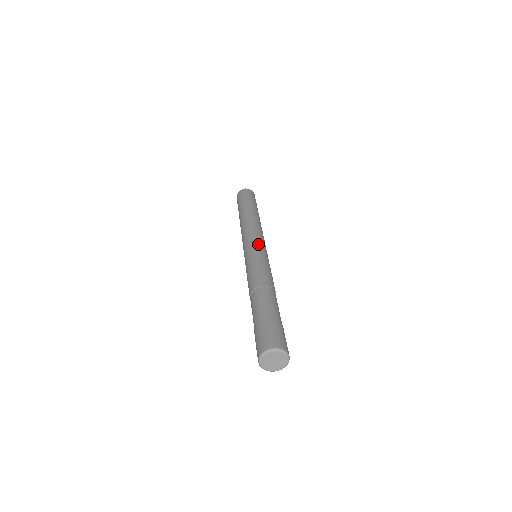
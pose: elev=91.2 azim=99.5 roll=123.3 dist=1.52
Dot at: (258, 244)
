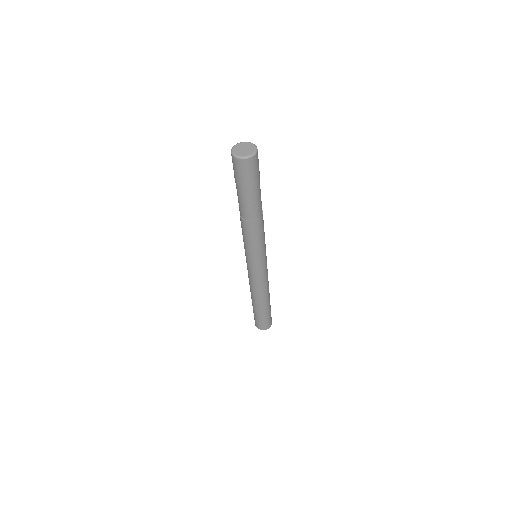
Dot at: occluded
